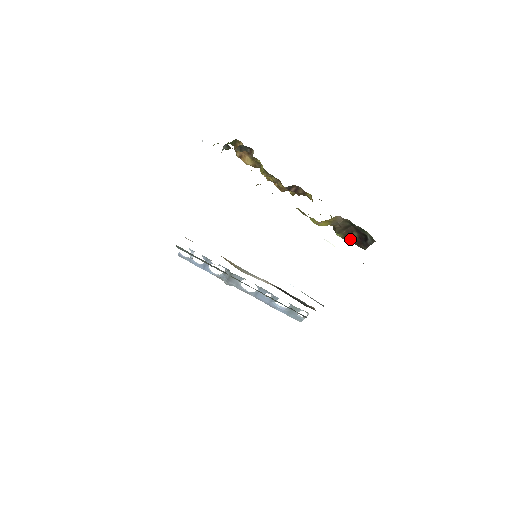
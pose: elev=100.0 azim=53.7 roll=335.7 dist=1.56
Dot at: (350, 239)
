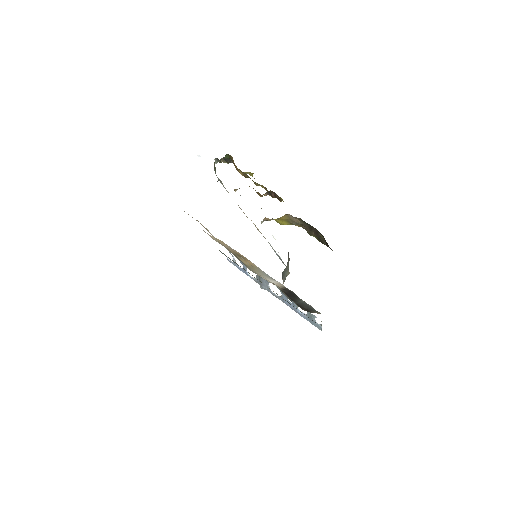
Dot at: (322, 241)
